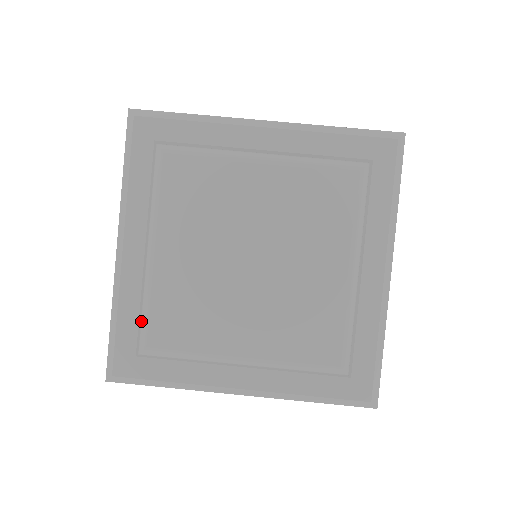
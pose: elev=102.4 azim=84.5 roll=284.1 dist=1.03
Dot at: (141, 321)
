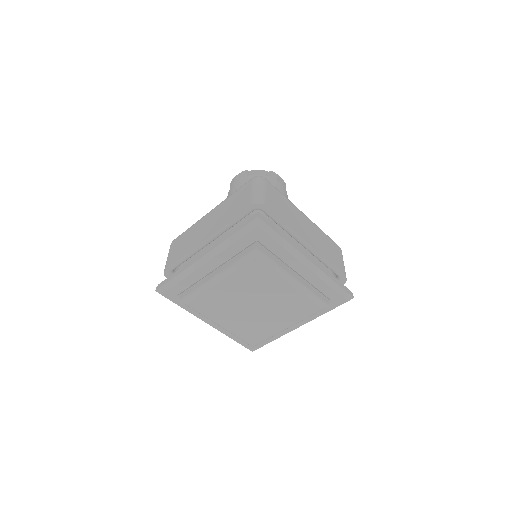
Dot at: (192, 294)
